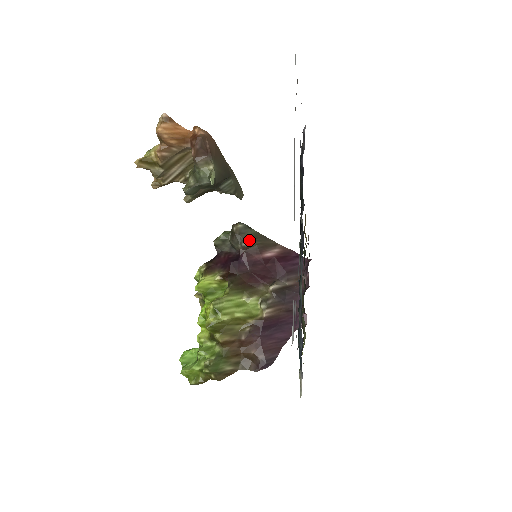
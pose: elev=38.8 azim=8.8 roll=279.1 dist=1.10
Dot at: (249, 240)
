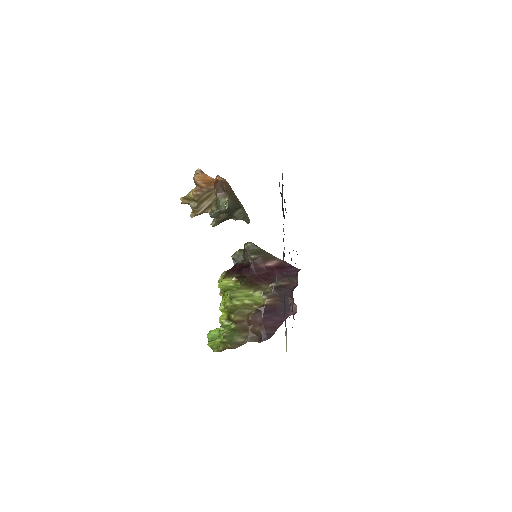
Dot at: (255, 254)
